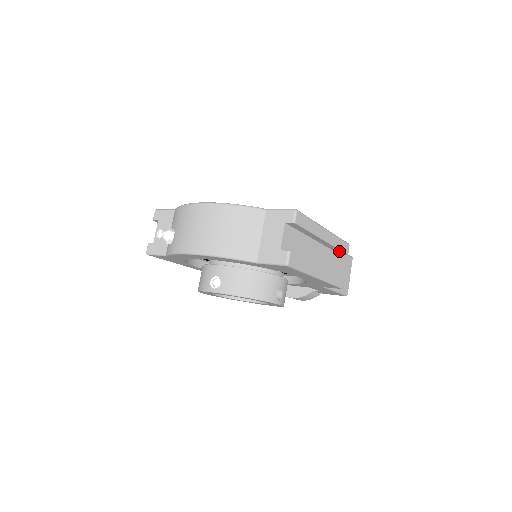
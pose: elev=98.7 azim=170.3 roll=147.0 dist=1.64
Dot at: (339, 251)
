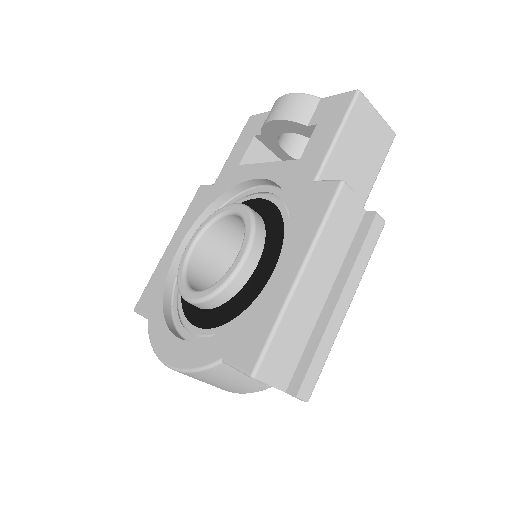
Dot at: (339, 216)
